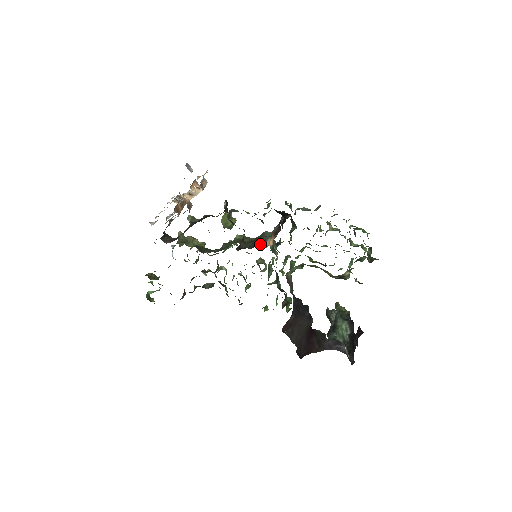
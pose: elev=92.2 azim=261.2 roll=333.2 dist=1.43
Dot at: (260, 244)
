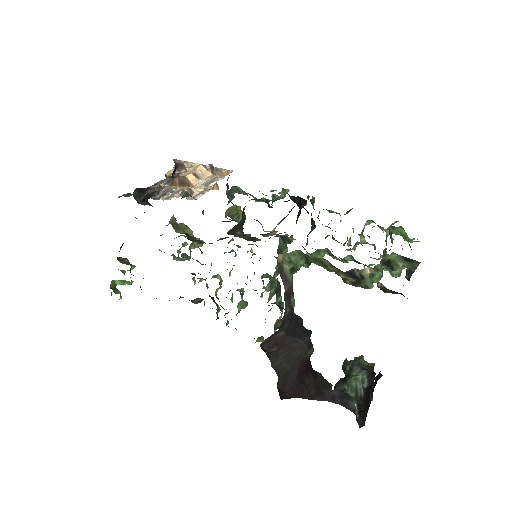
Dot at: (261, 234)
